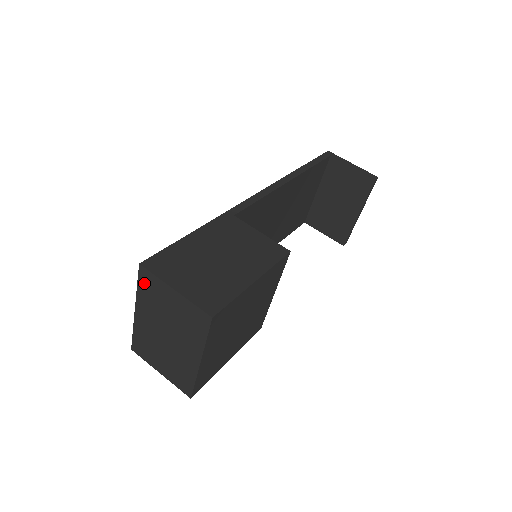
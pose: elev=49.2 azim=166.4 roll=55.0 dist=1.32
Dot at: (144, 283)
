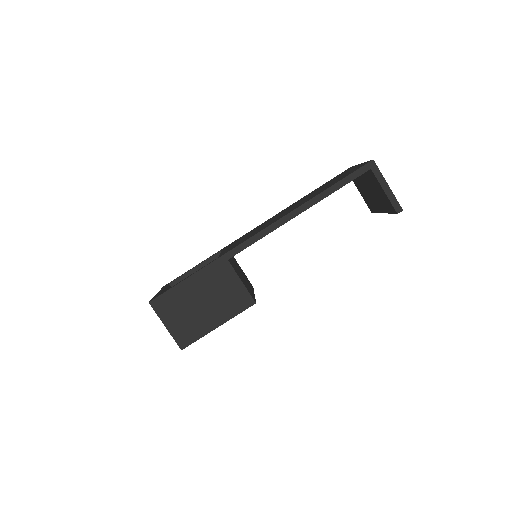
Dot at: occluded
